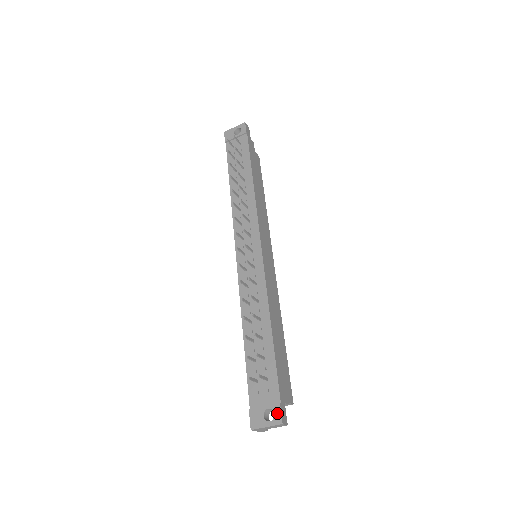
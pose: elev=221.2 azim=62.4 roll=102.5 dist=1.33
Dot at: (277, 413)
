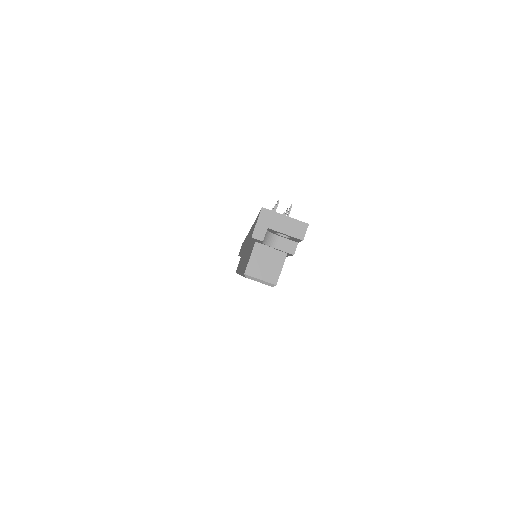
Dot at: occluded
